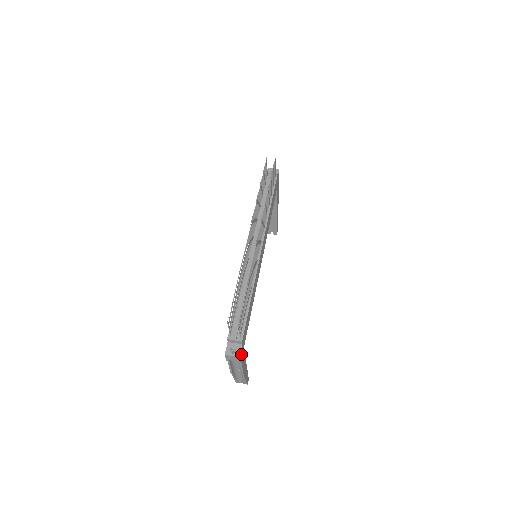
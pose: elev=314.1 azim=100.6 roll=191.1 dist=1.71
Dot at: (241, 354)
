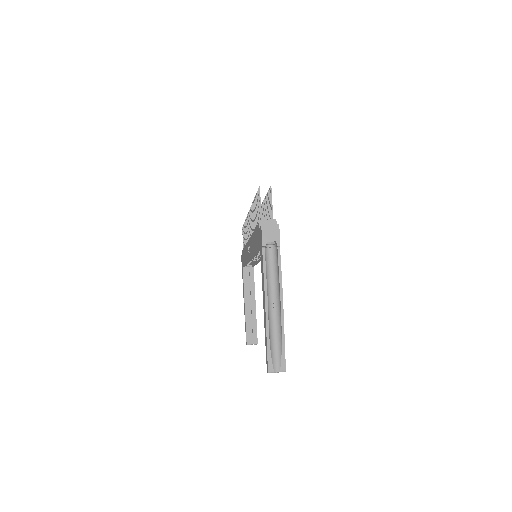
Dot at: occluded
